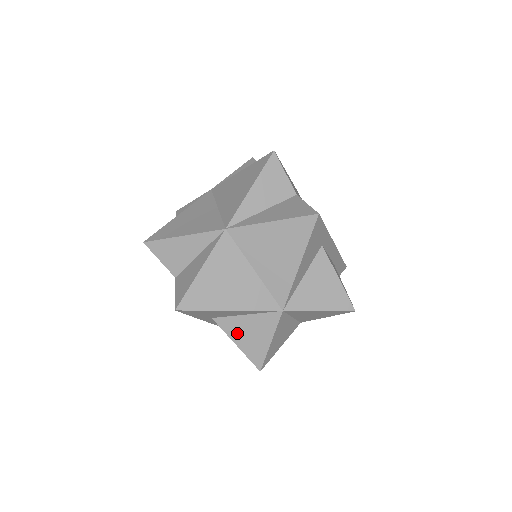
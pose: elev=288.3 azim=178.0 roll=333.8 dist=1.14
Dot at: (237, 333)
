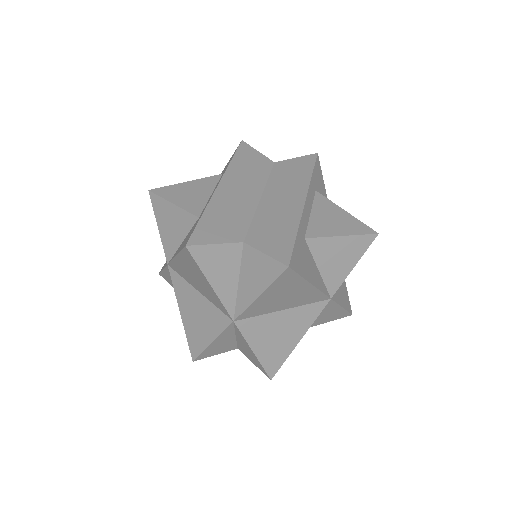
Dot at: (314, 323)
